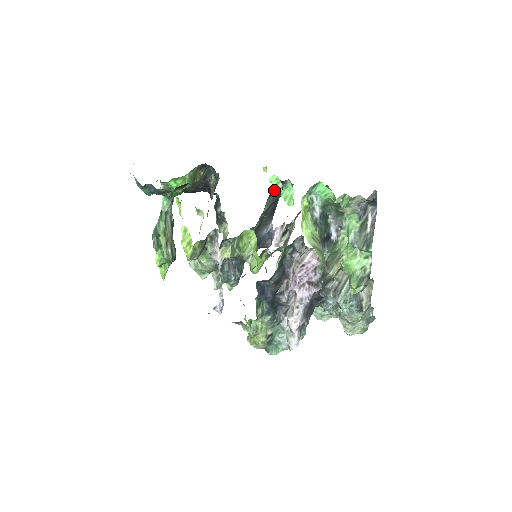
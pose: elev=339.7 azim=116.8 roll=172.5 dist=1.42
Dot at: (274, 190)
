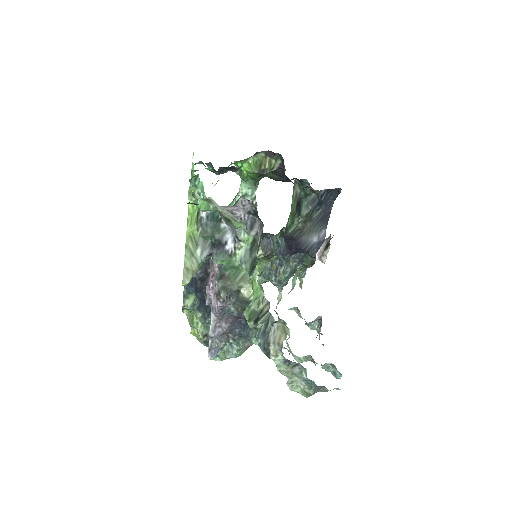
Dot at: (303, 190)
